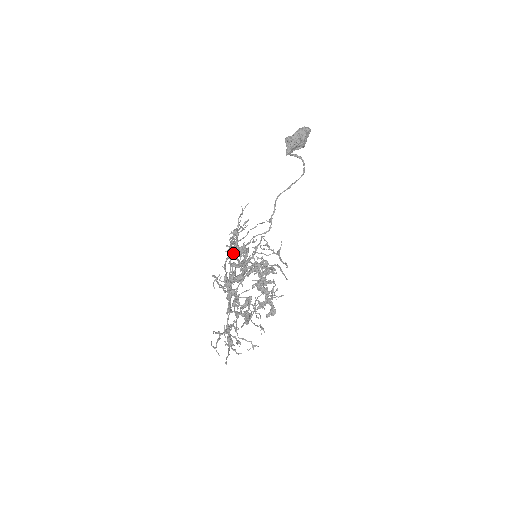
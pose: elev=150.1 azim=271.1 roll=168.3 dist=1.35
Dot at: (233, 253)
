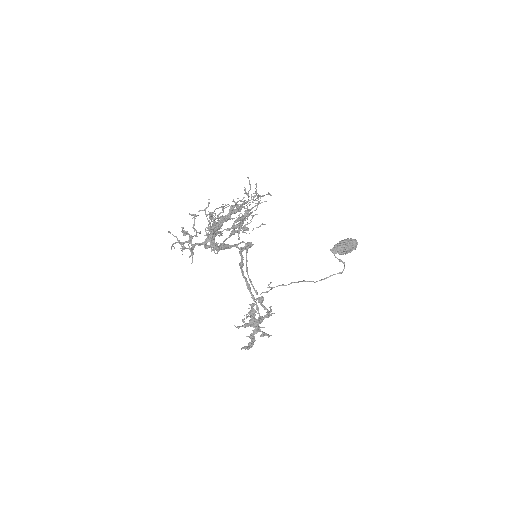
Dot at: occluded
